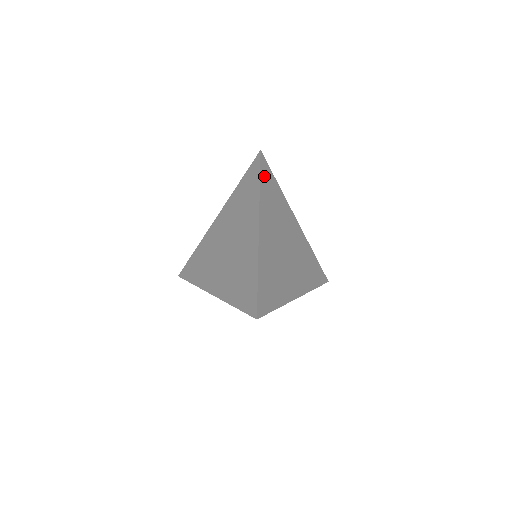
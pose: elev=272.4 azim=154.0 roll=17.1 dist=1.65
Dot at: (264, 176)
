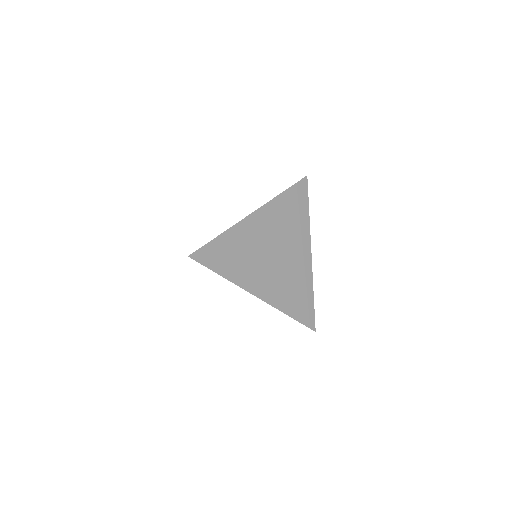
Dot at: (295, 192)
